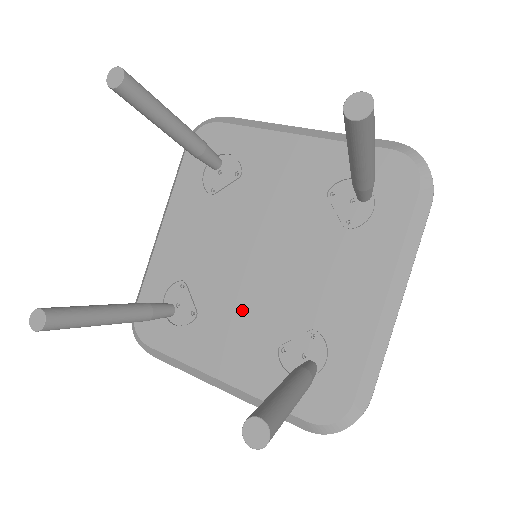
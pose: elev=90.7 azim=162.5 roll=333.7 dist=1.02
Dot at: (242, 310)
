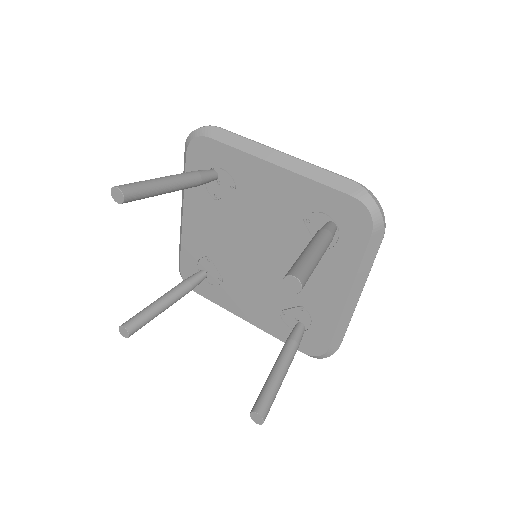
Dot at: (253, 284)
